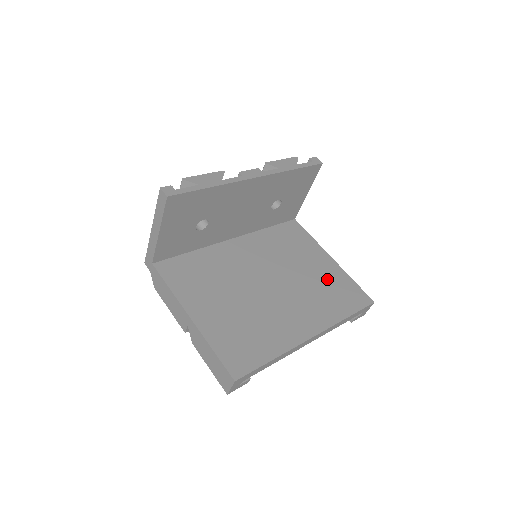
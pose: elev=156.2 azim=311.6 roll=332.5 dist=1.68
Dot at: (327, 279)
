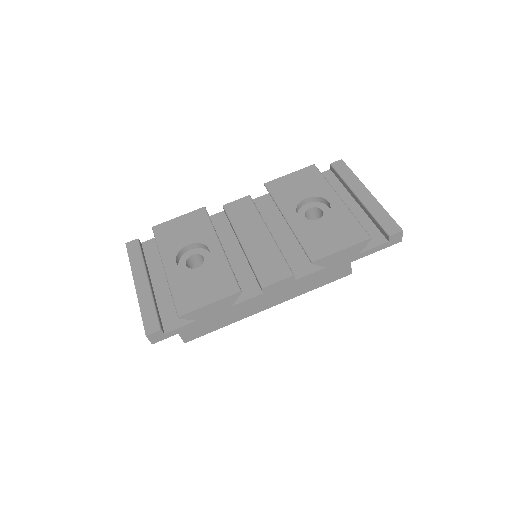
Dot at: occluded
